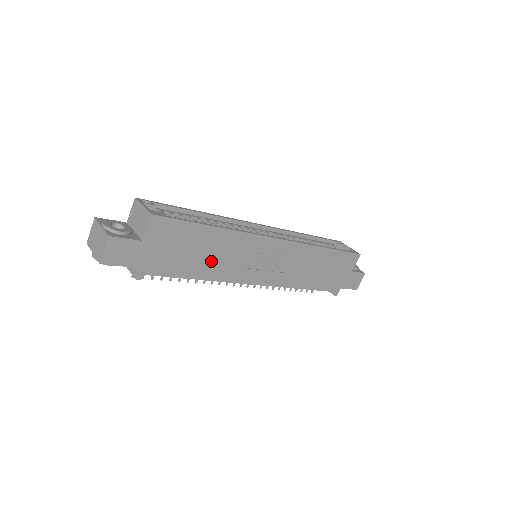
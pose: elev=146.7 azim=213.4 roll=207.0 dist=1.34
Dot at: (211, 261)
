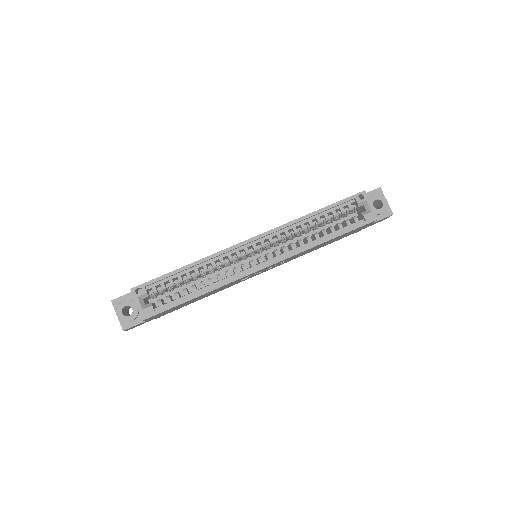
Dot at: (208, 294)
